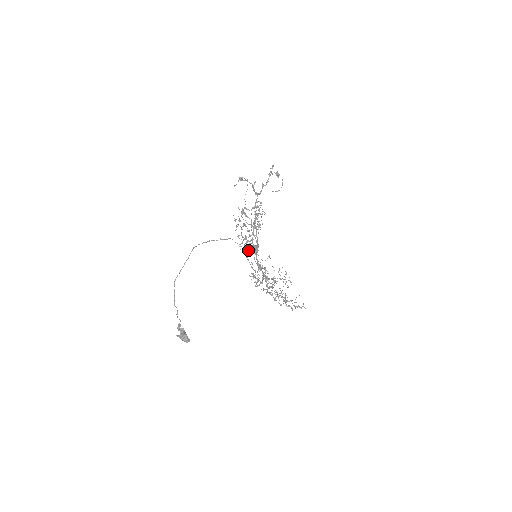
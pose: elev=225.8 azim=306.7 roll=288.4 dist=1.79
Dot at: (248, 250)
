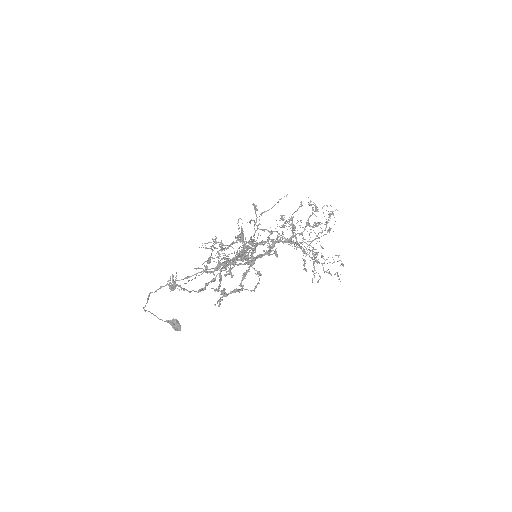
Dot at: (246, 241)
